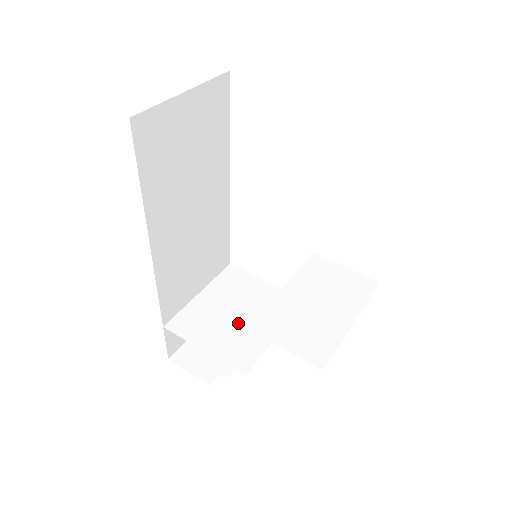
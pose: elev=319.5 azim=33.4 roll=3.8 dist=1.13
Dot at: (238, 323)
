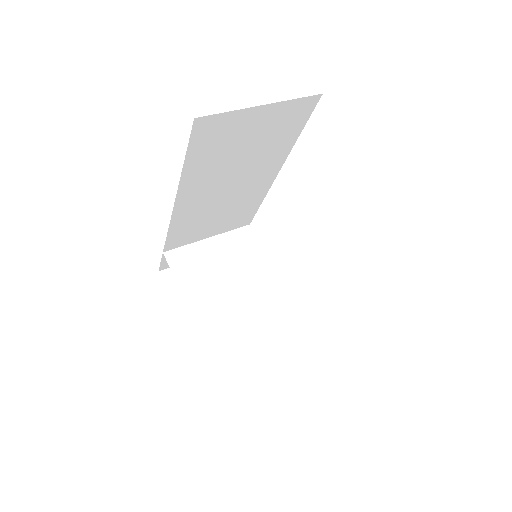
Dot at: (222, 284)
